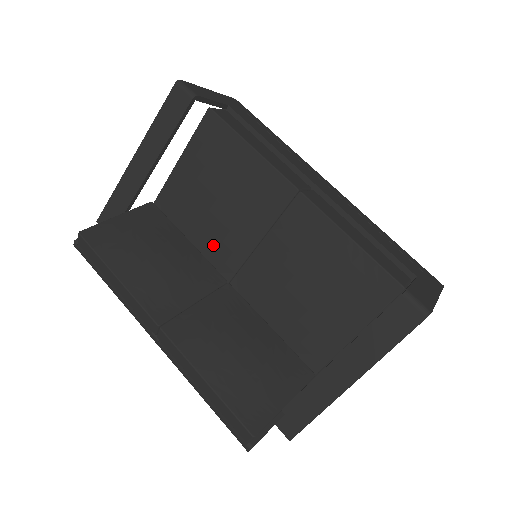
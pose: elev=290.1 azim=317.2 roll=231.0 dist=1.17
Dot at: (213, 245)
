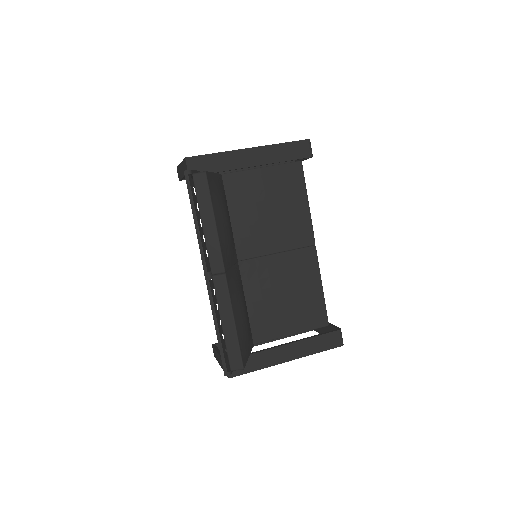
Dot at: (243, 233)
